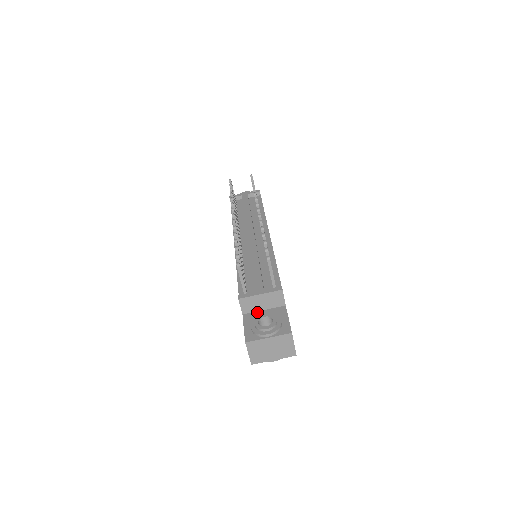
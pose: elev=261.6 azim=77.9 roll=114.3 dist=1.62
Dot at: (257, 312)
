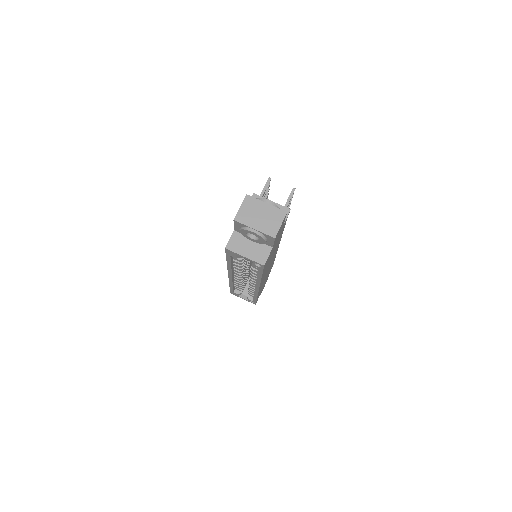
Dot at: occluded
